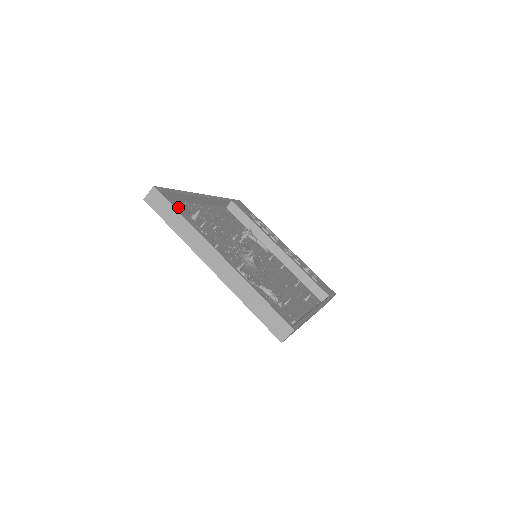
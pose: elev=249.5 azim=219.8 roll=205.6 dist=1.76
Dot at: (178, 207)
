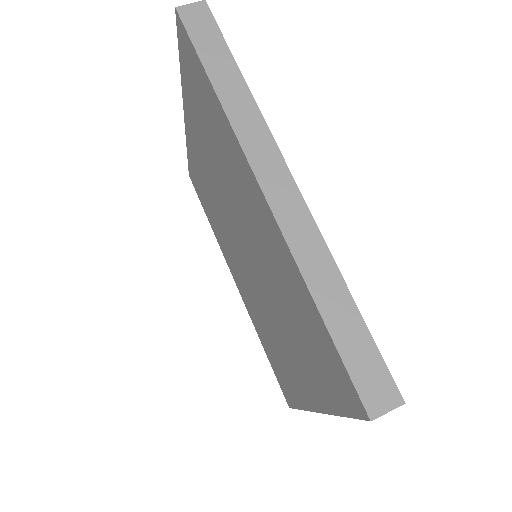
Dot at: occluded
